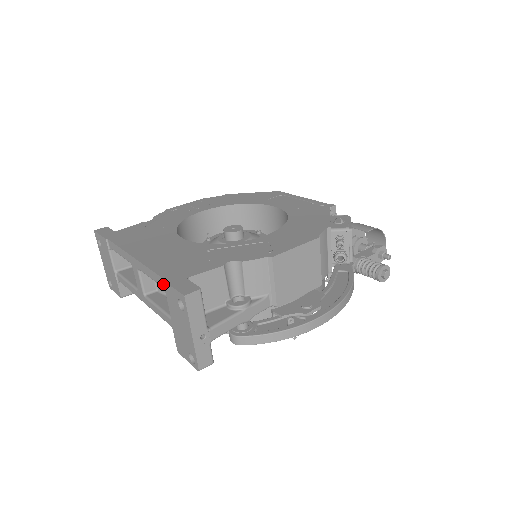
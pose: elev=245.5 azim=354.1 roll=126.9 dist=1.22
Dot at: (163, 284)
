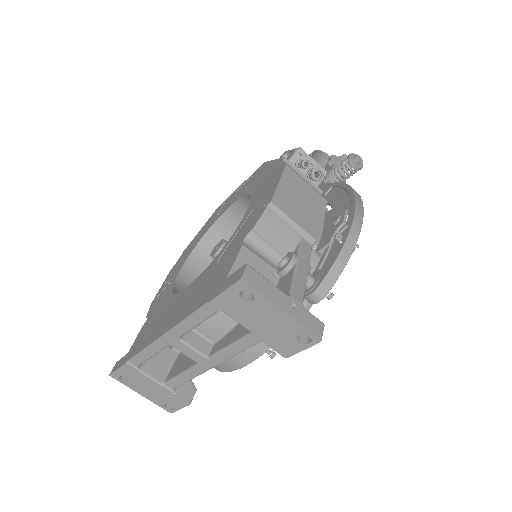
Dot at: (213, 305)
